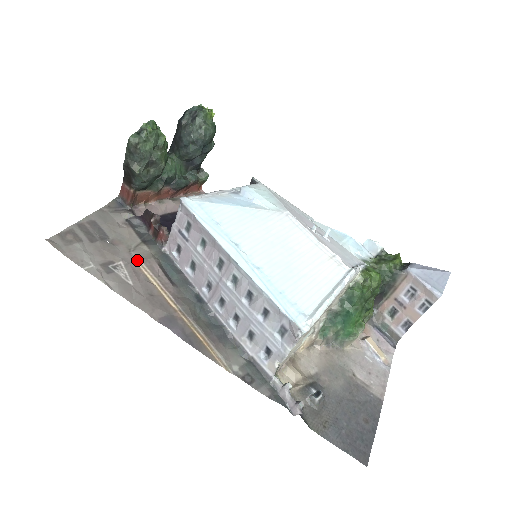
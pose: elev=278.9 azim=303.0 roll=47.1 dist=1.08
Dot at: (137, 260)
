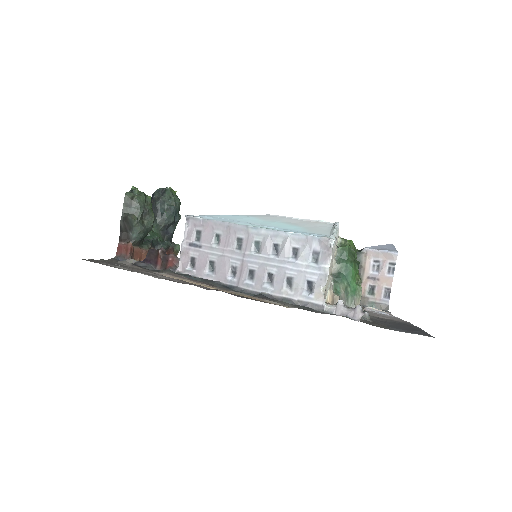
Dot at: (161, 274)
